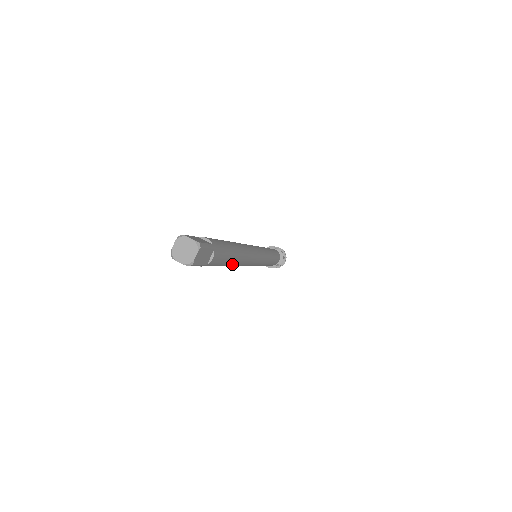
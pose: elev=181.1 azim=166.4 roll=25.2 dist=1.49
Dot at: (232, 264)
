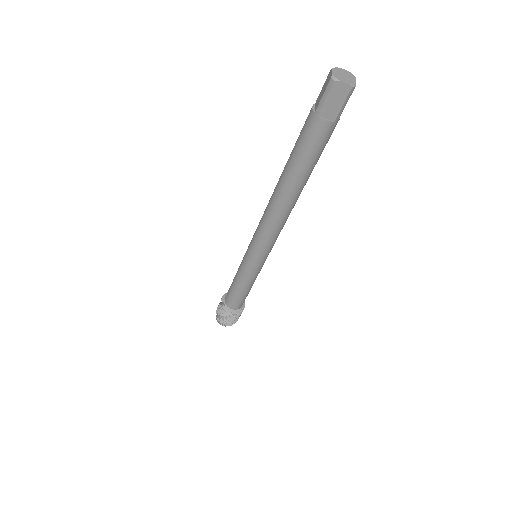
Dot at: (304, 184)
